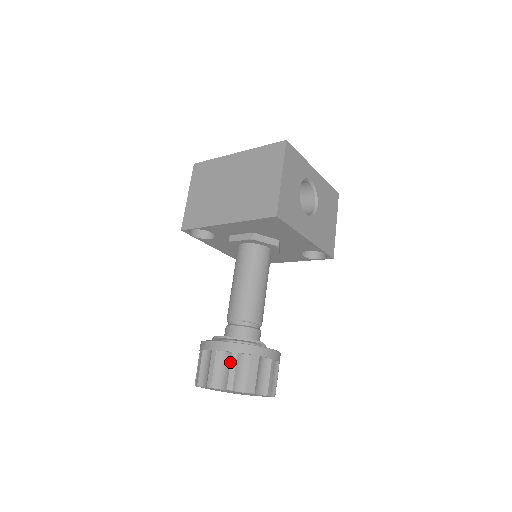
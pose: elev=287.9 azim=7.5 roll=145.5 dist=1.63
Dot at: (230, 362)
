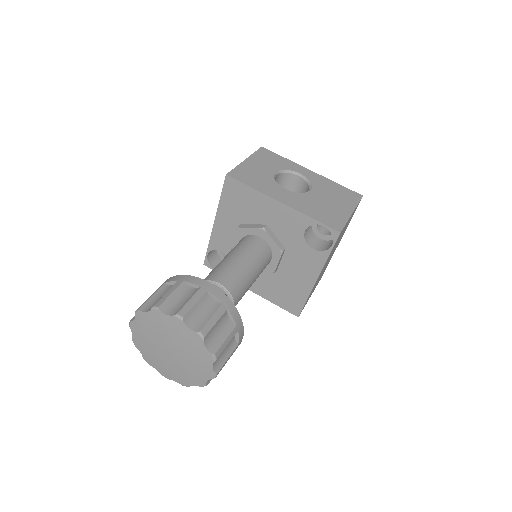
Dot at: (153, 293)
